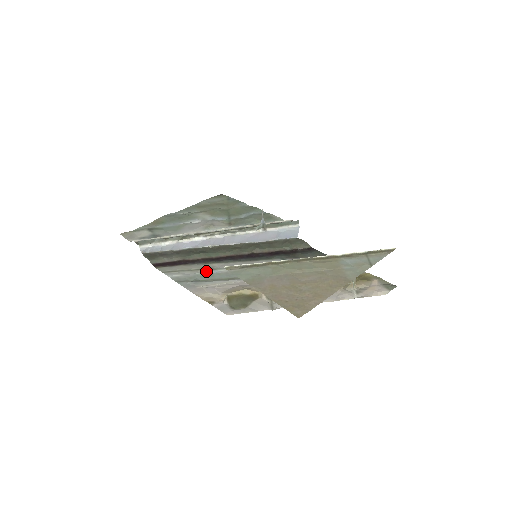
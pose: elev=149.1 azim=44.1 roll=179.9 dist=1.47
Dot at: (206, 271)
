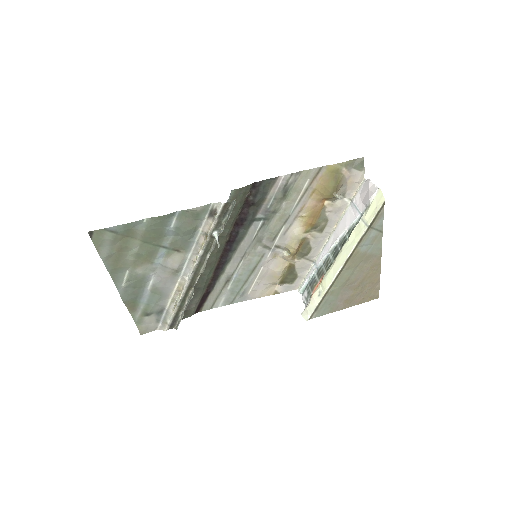
Dot at: (231, 282)
